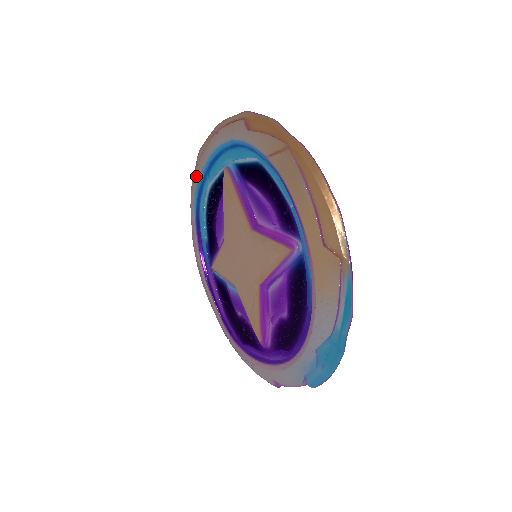
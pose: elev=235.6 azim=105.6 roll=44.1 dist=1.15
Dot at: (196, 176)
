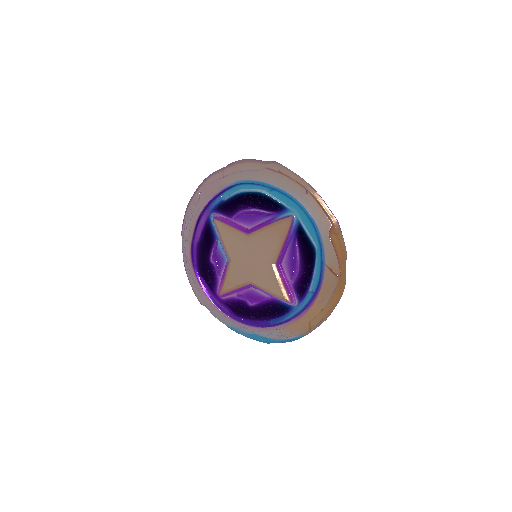
Dot at: (261, 175)
